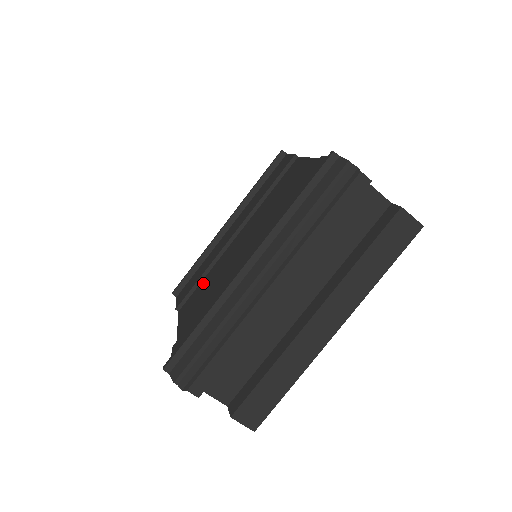
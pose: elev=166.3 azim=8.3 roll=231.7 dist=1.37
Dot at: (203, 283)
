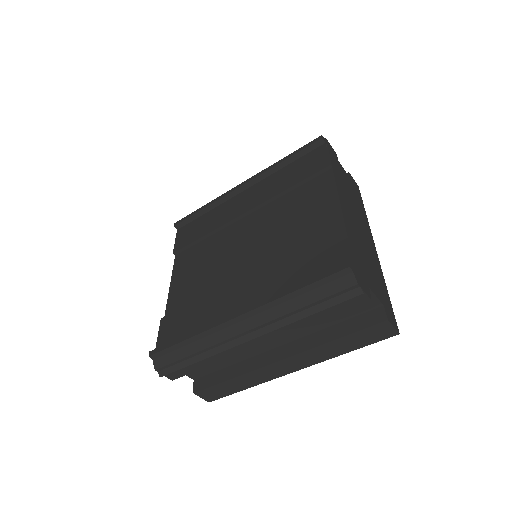
Dot at: (203, 247)
